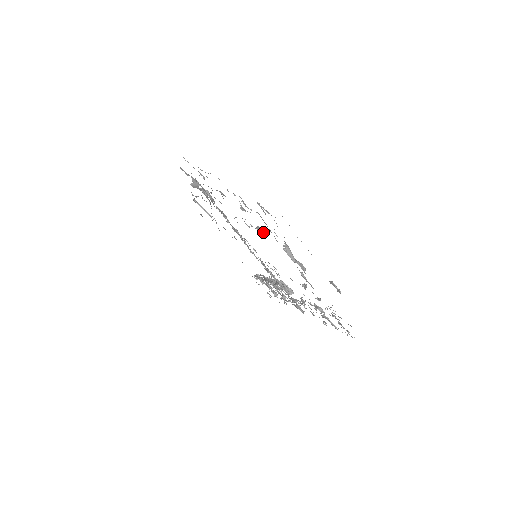
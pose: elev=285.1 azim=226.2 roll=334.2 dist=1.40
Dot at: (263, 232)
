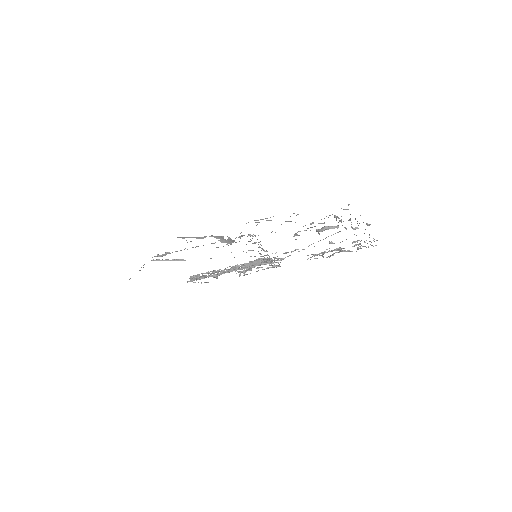
Dot at: (337, 227)
